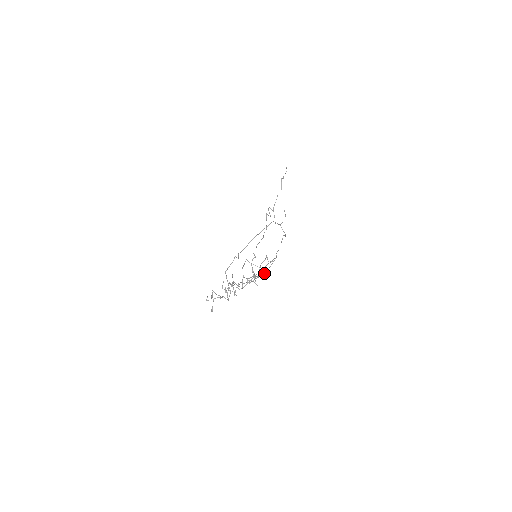
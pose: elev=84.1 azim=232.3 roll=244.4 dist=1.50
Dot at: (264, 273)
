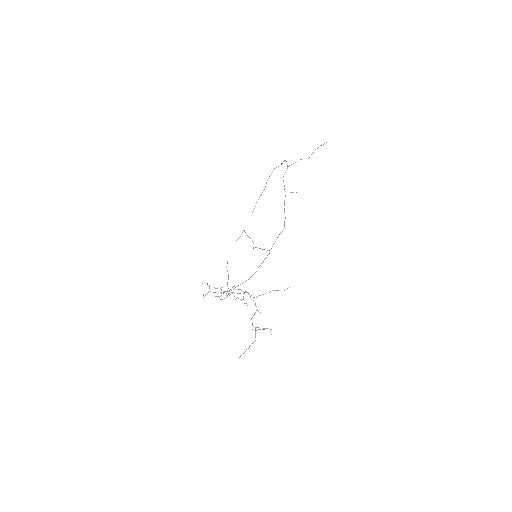
Dot at: occluded
